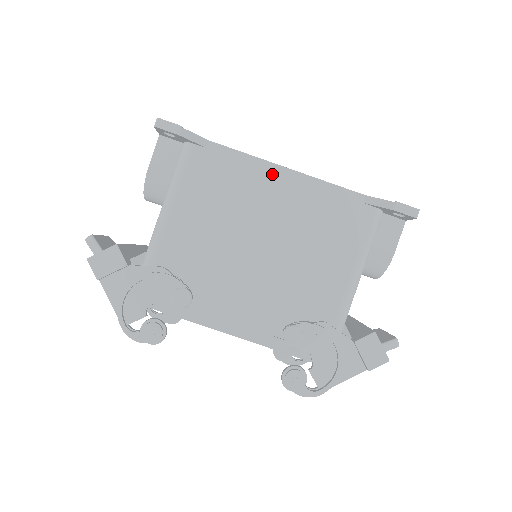
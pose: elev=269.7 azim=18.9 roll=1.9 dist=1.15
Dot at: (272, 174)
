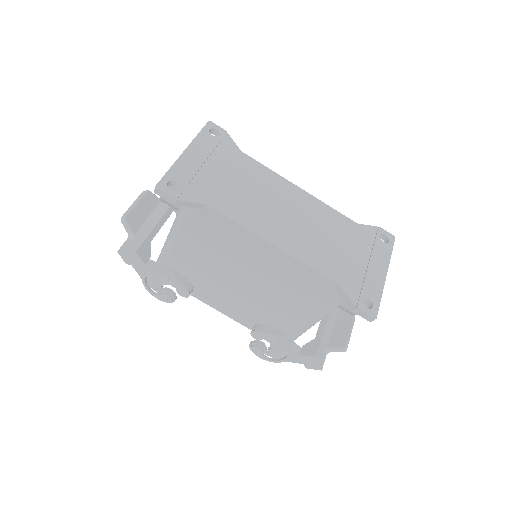
Dot at: (259, 244)
